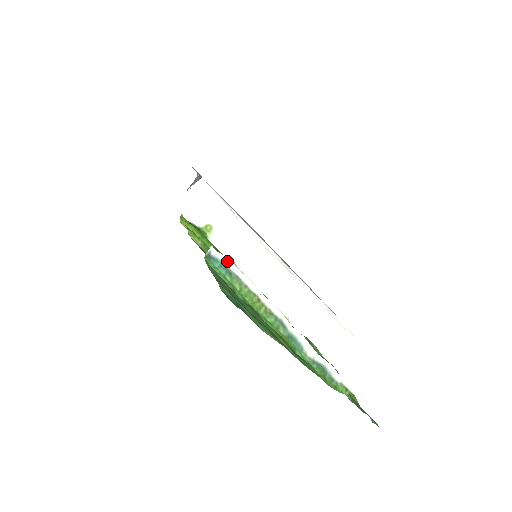
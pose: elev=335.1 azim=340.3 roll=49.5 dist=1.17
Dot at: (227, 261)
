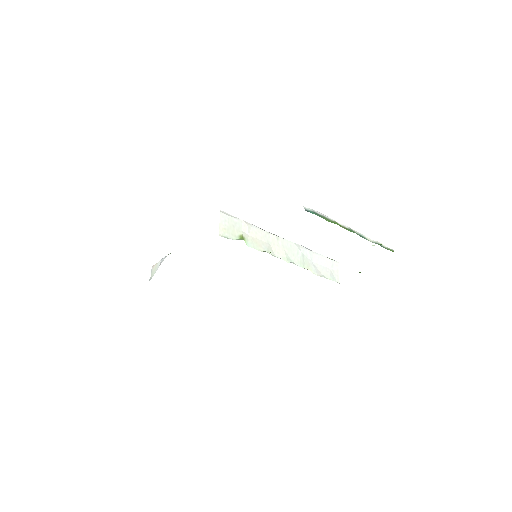
Dot at: (313, 210)
